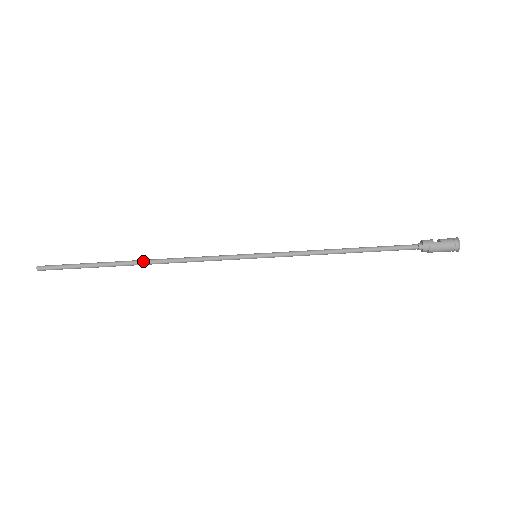
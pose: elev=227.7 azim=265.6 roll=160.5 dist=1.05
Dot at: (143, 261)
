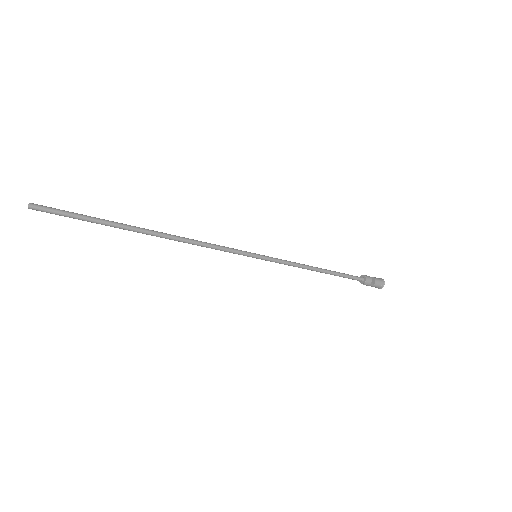
Dot at: (156, 236)
